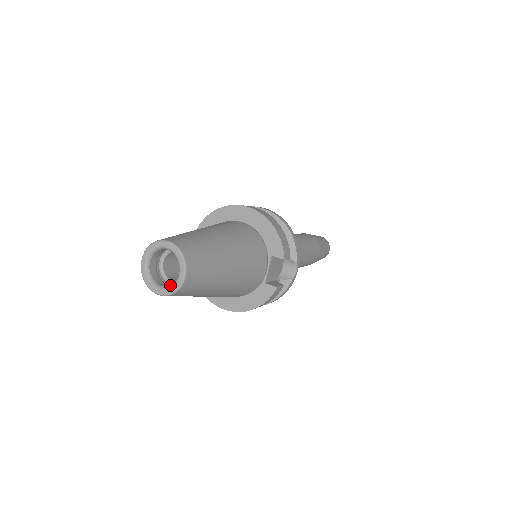
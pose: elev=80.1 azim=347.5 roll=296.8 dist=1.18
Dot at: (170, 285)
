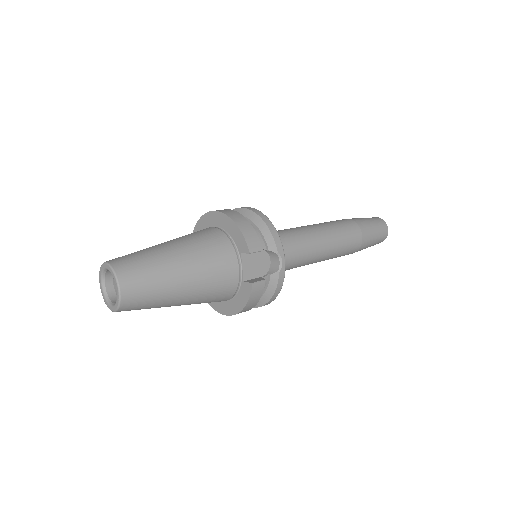
Dot at: (117, 301)
